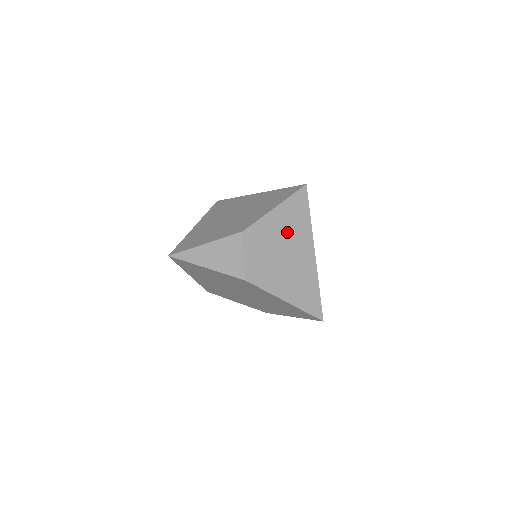
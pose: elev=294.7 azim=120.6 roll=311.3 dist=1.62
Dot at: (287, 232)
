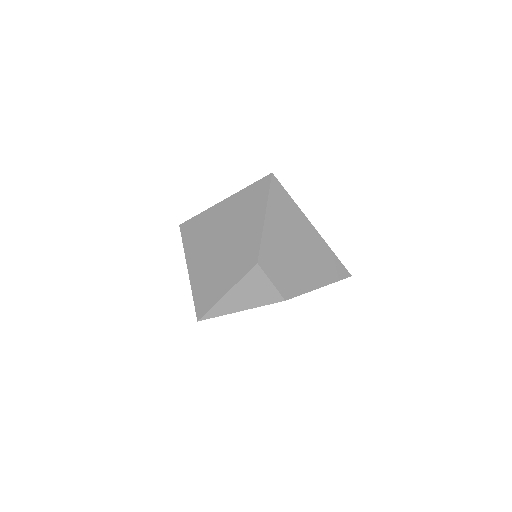
Dot at: (286, 230)
